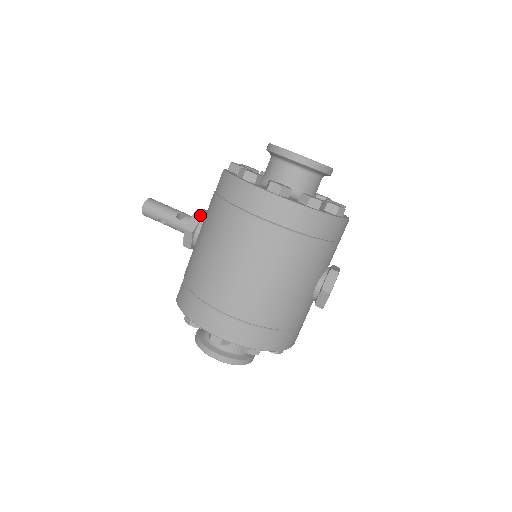
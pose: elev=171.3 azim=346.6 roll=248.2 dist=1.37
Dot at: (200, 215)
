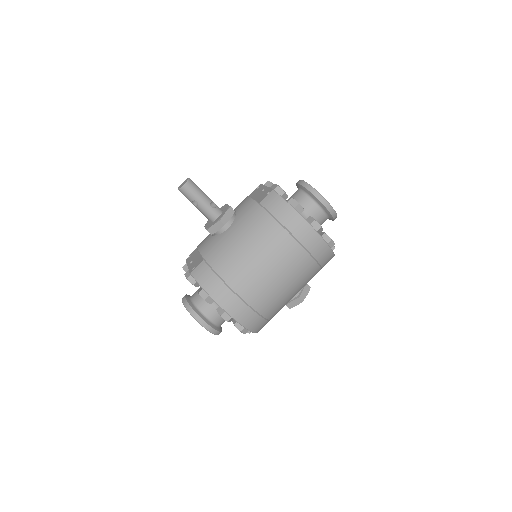
Dot at: (233, 212)
